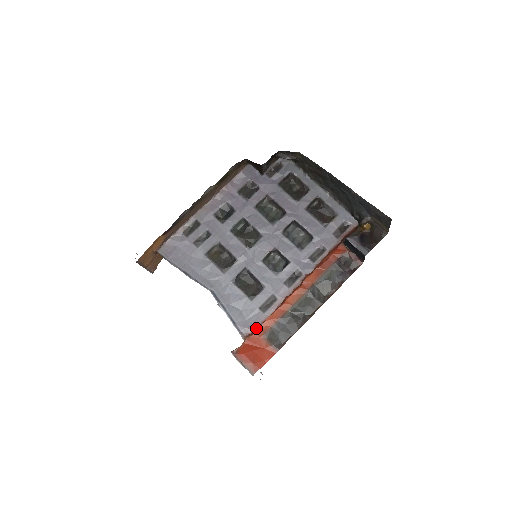
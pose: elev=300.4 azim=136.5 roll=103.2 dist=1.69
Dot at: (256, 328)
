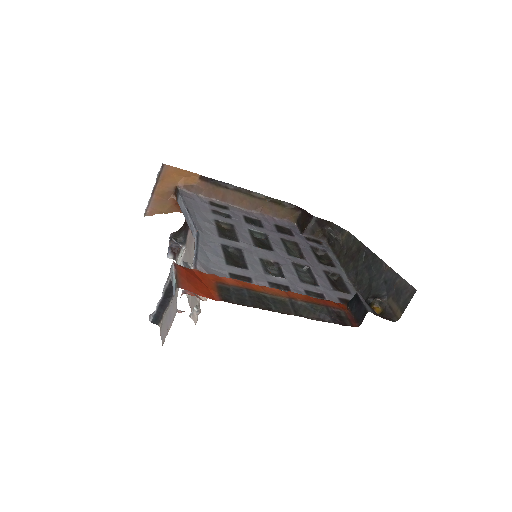
Dot at: (214, 275)
